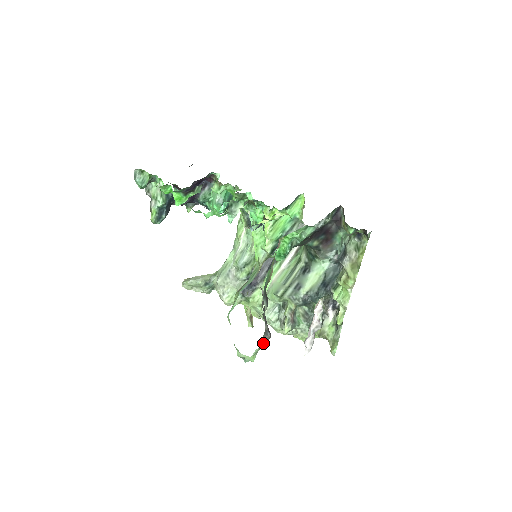
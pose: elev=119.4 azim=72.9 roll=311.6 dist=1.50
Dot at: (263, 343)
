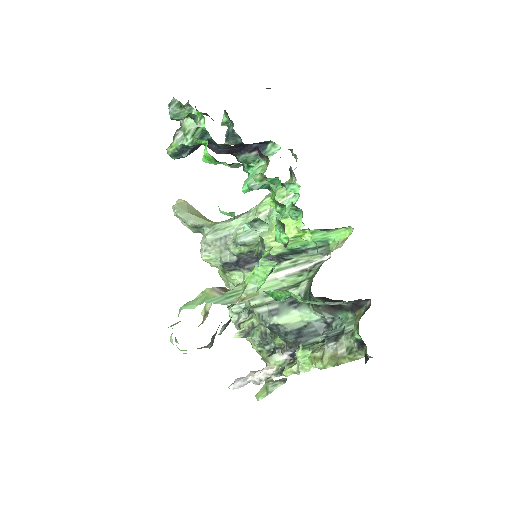
Dot at: (199, 348)
